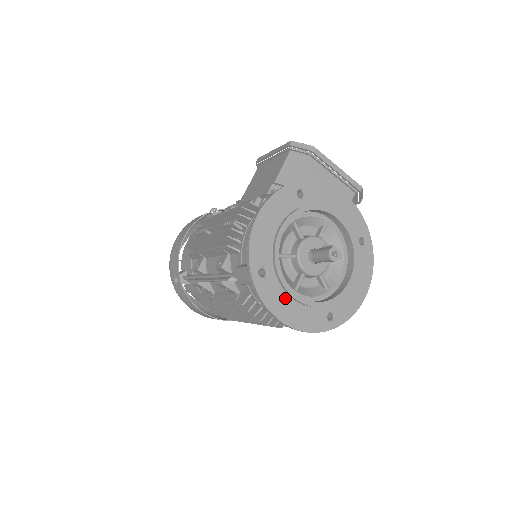
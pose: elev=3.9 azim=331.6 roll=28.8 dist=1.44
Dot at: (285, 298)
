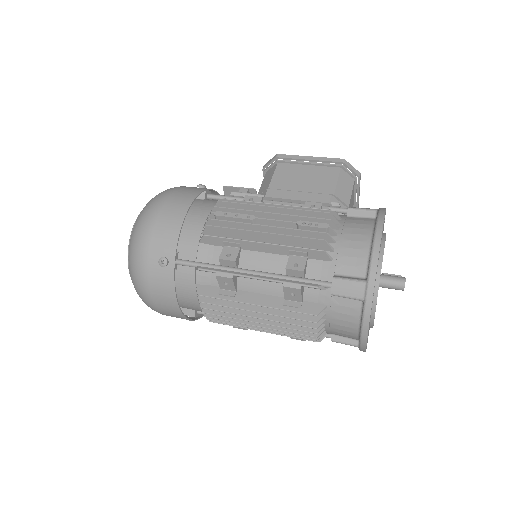
Dot at: (370, 317)
